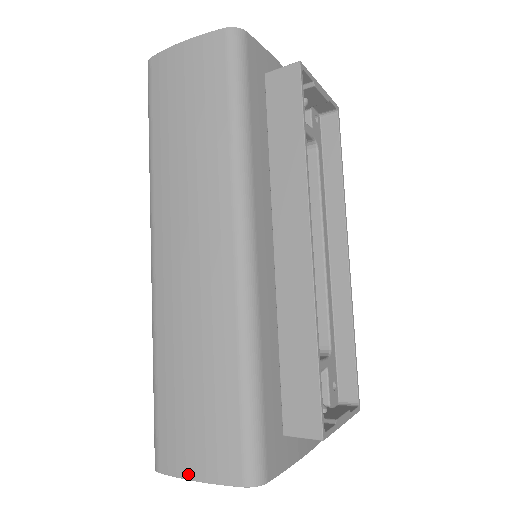
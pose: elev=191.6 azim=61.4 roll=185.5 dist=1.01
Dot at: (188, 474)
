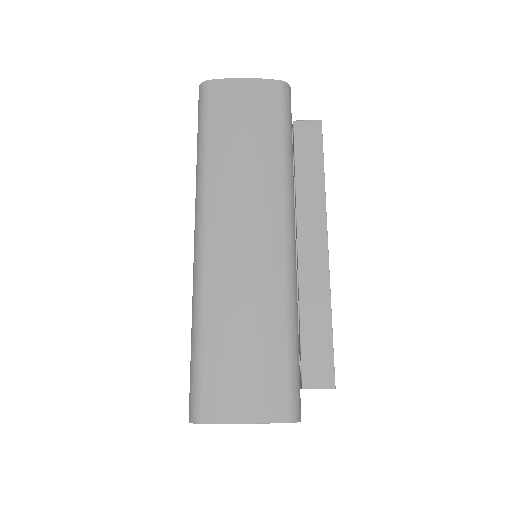
Dot at: (237, 418)
